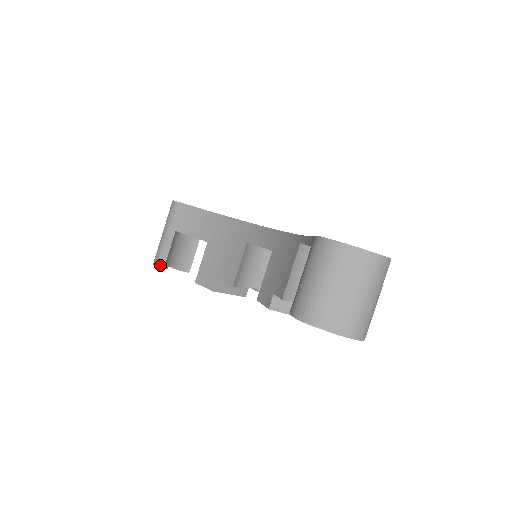
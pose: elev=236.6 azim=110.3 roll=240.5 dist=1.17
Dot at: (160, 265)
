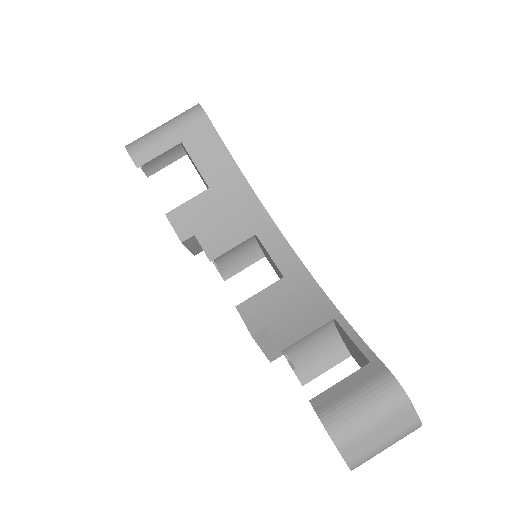
Dot at: (137, 160)
